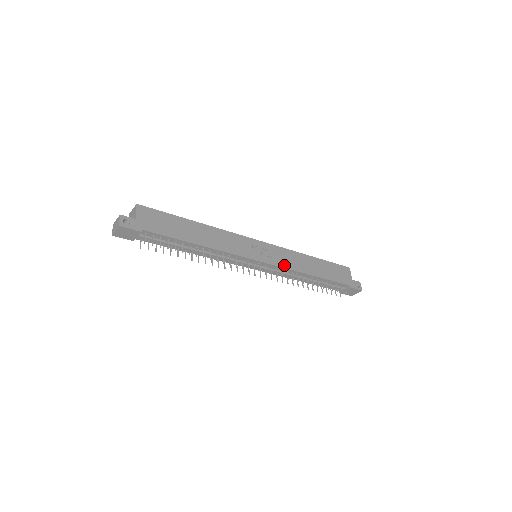
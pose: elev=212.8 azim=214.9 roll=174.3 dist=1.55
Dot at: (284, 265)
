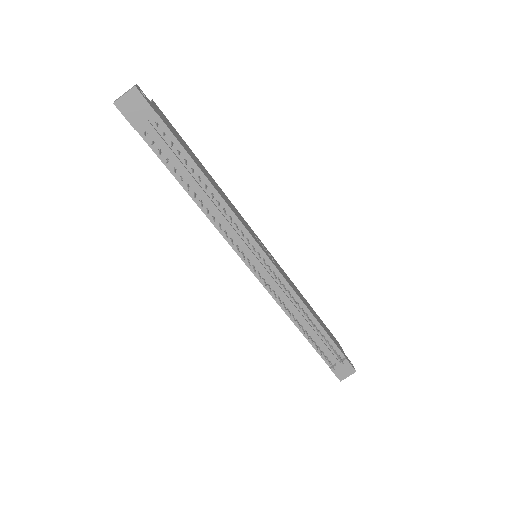
Dot at: (287, 280)
